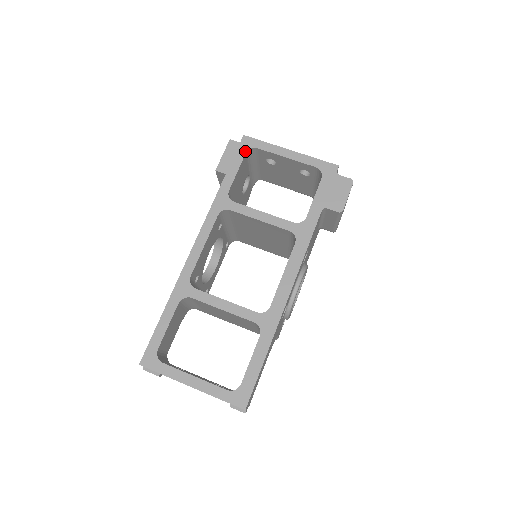
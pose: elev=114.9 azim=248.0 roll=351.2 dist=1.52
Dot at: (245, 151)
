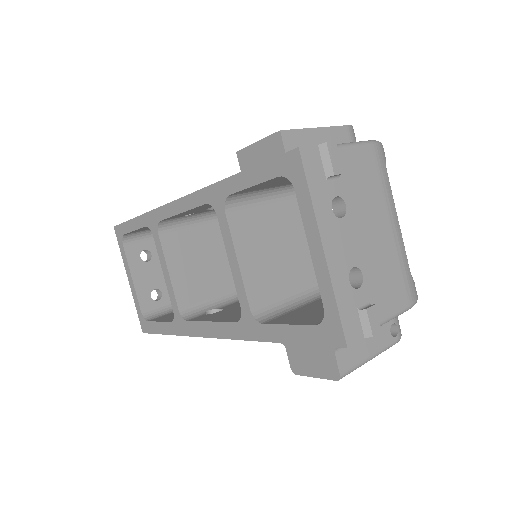
Dot at: (280, 173)
